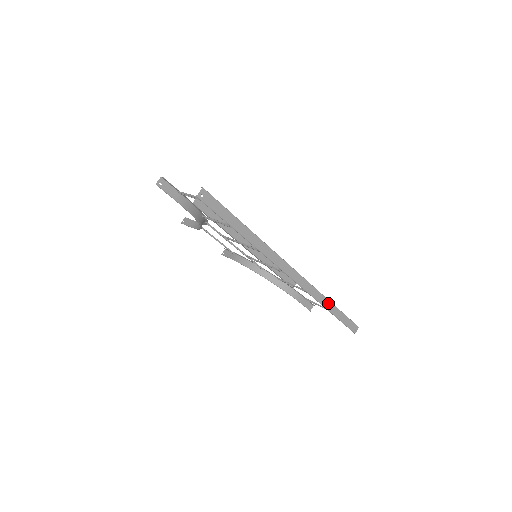
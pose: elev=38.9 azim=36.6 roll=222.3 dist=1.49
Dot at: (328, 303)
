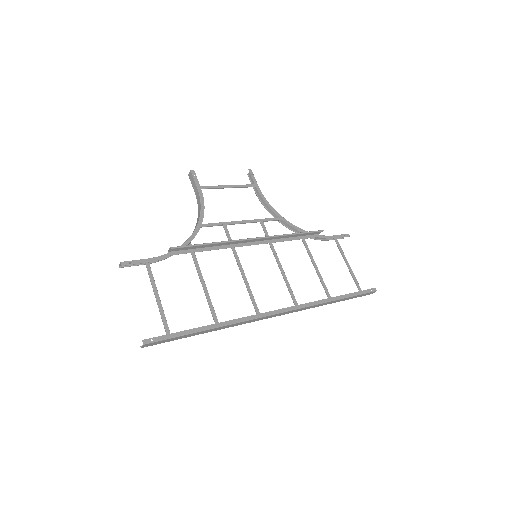
Dot at: (329, 302)
